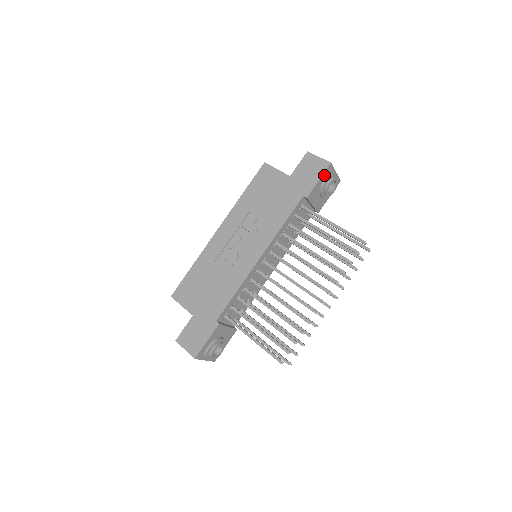
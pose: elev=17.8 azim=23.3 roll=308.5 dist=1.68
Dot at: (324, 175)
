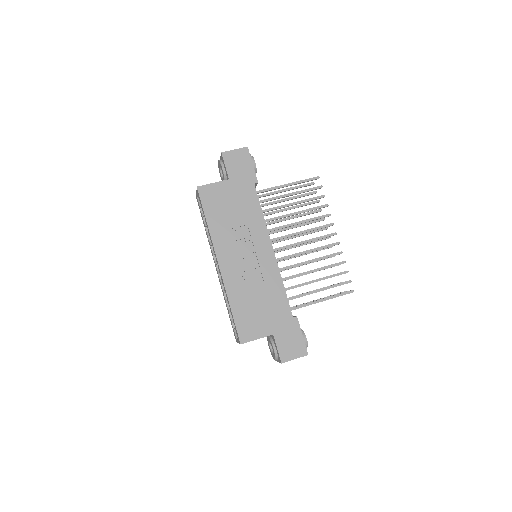
Dot at: (250, 159)
